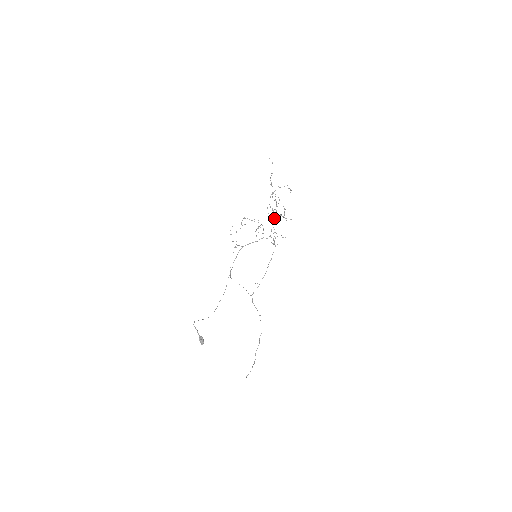
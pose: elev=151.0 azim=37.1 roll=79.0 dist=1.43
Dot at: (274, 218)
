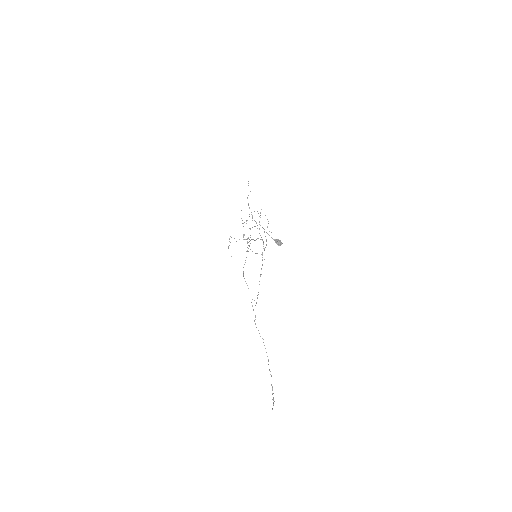
Dot at: occluded
